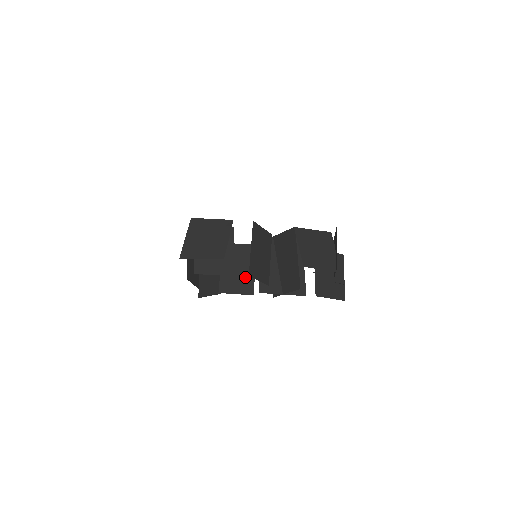
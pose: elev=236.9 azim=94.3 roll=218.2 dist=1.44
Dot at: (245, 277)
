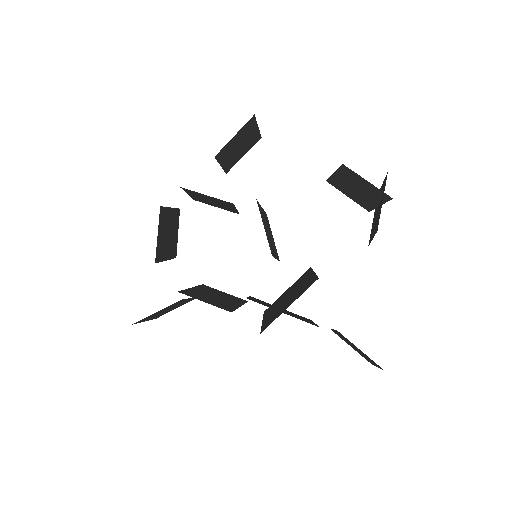
Dot at: (223, 303)
